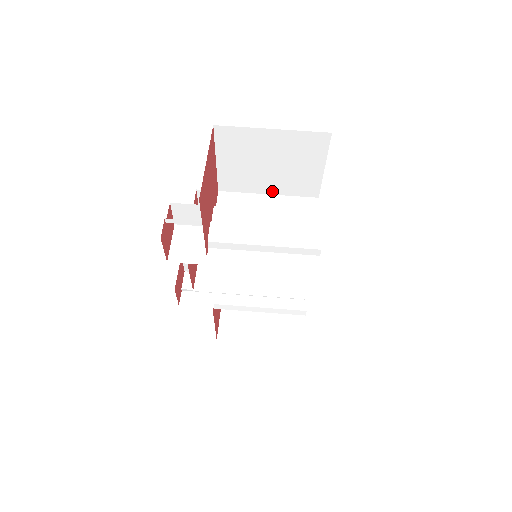
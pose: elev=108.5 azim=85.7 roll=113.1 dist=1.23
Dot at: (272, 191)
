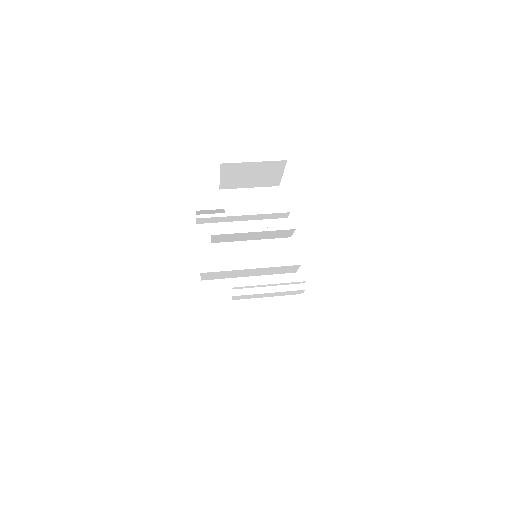
Dot at: occluded
